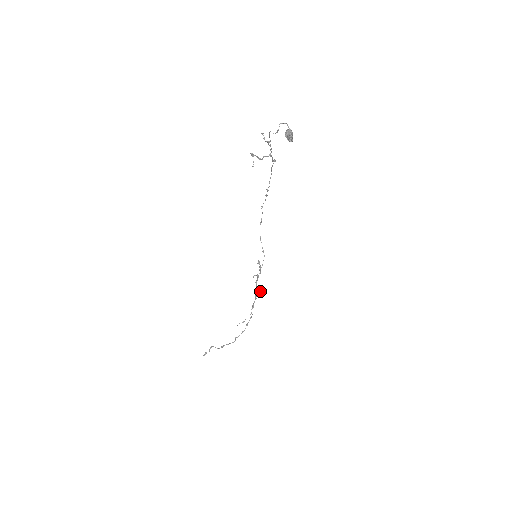
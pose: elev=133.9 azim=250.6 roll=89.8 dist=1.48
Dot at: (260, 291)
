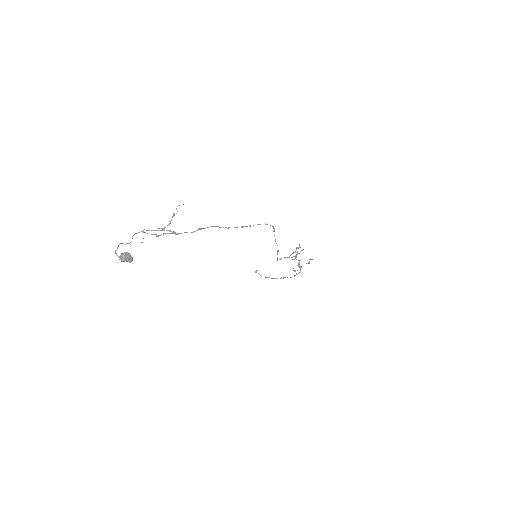
Dot at: occluded
